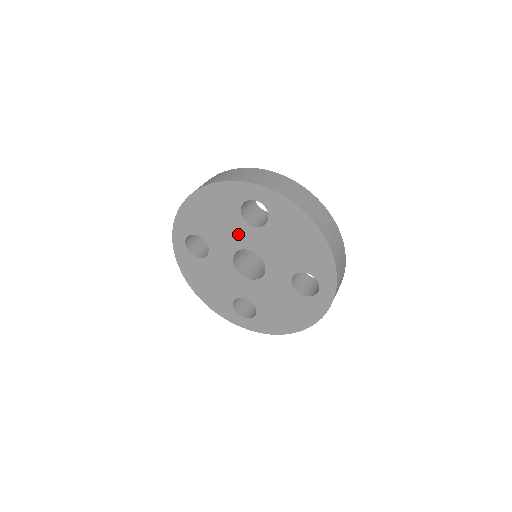
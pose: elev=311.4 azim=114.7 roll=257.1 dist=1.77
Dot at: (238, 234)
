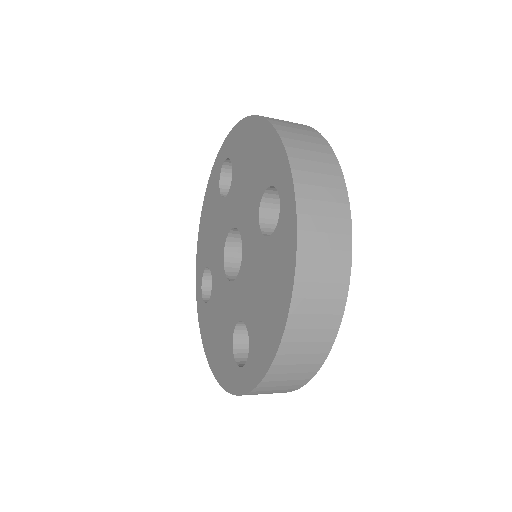
Dot at: (248, 212)
